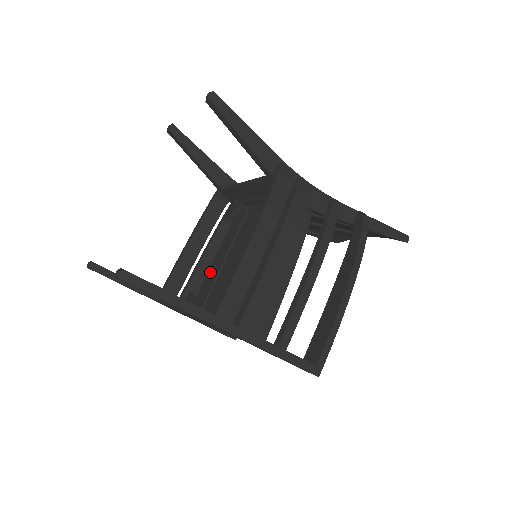
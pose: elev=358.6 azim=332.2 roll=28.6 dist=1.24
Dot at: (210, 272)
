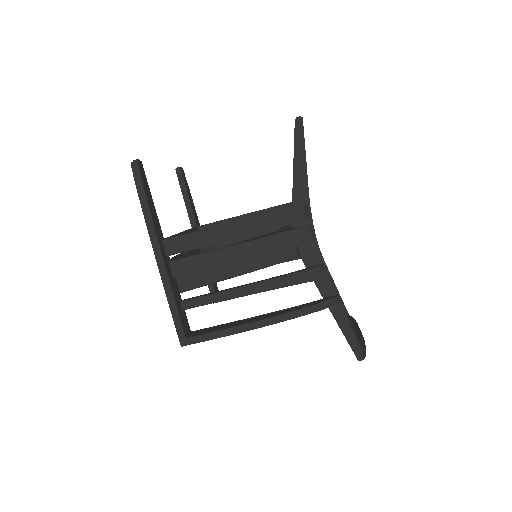
Dot at: (235, 243)
